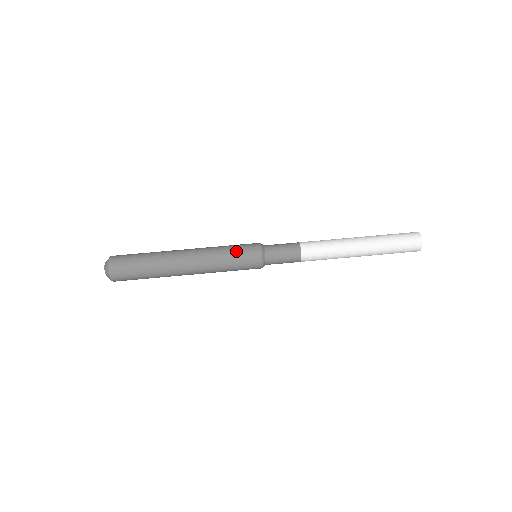
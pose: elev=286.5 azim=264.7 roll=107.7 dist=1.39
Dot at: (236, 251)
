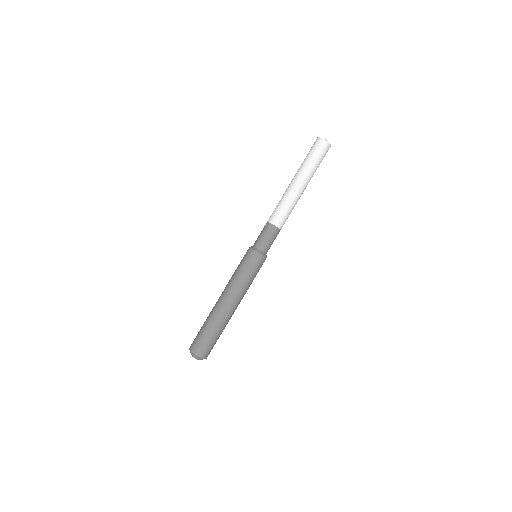
Dot at: (250, 271)
